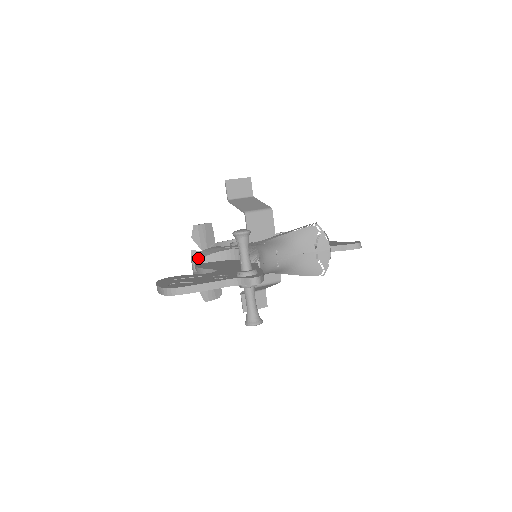
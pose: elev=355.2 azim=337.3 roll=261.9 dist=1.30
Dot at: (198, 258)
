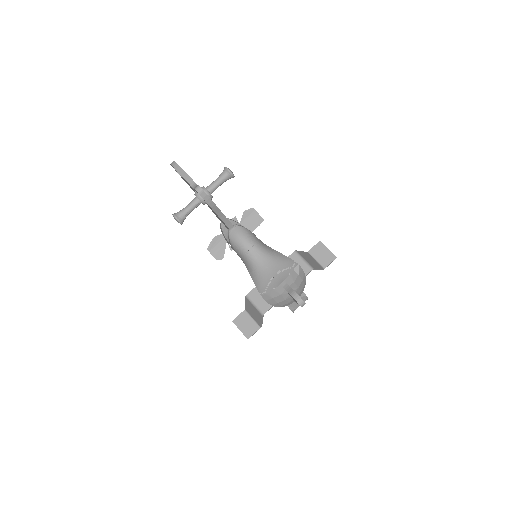
Dot at: (230, 219)
